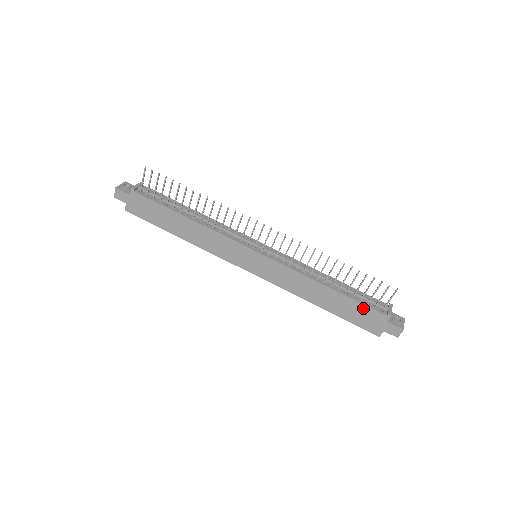
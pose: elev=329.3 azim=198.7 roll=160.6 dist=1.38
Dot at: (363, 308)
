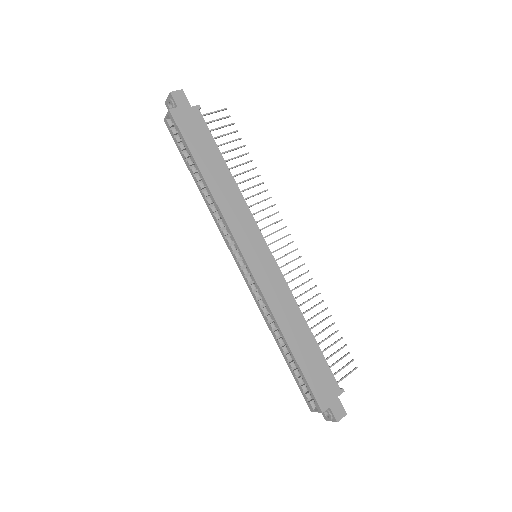
Dot at: (326, 369)
